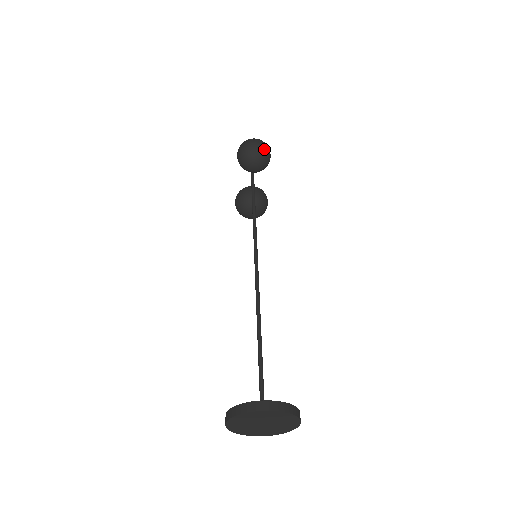
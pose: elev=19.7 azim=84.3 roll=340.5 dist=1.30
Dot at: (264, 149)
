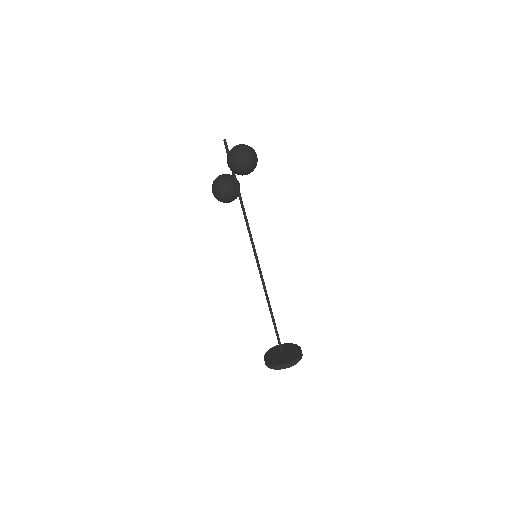
Dot at: occluded
